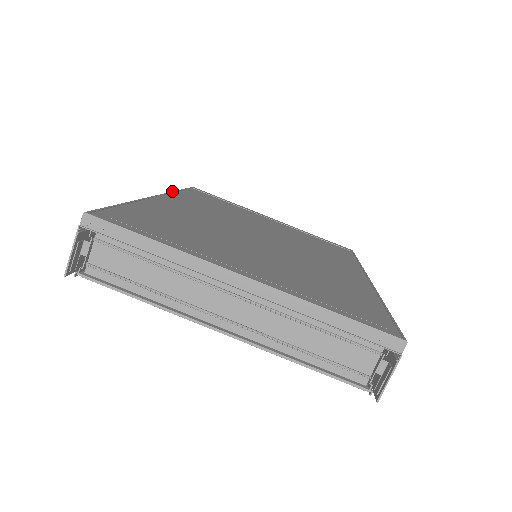
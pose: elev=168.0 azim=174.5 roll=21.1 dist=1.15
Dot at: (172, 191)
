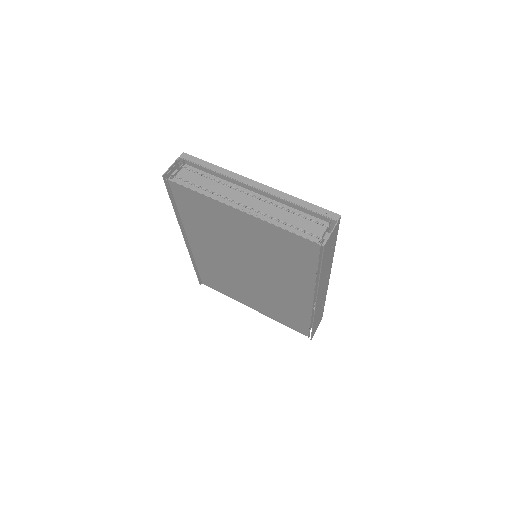
Dot at: occluded
